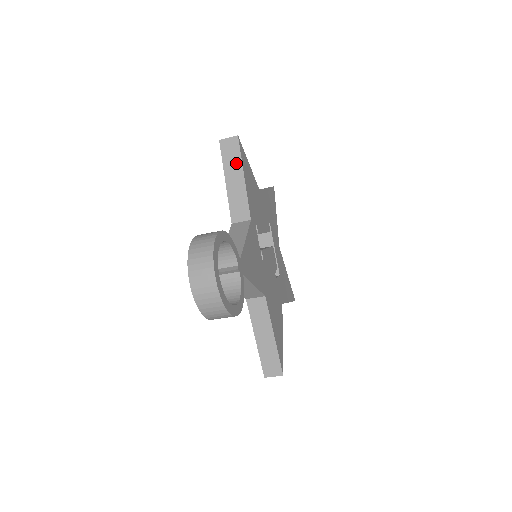
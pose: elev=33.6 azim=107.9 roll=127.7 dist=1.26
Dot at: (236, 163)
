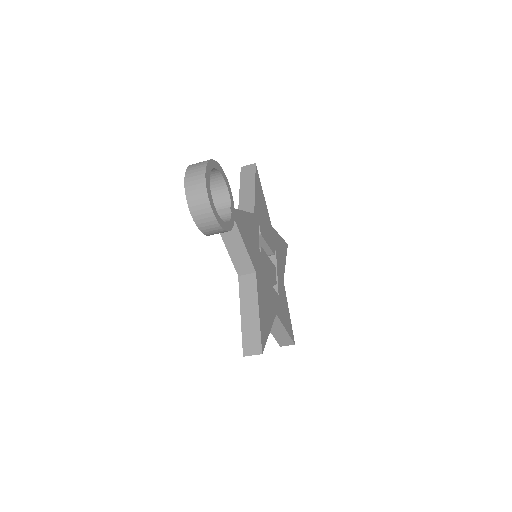
Dot at: (250, 179)
